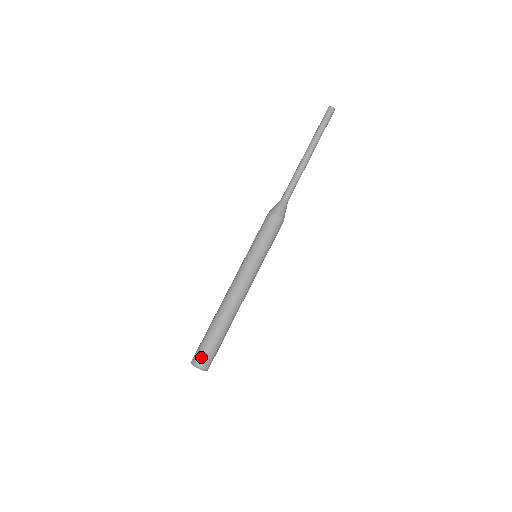
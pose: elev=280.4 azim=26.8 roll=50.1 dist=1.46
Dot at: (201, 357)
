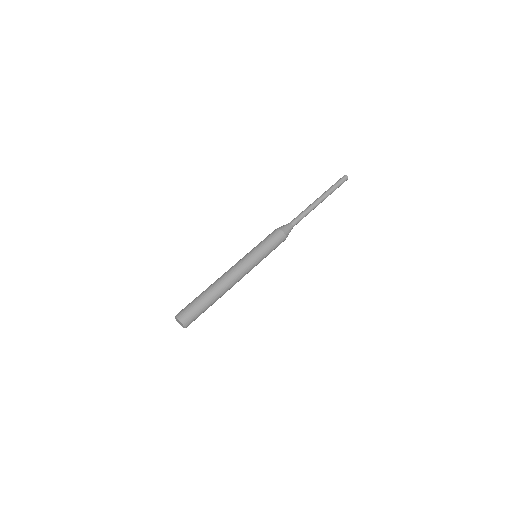
Dot at: (187, 313)
